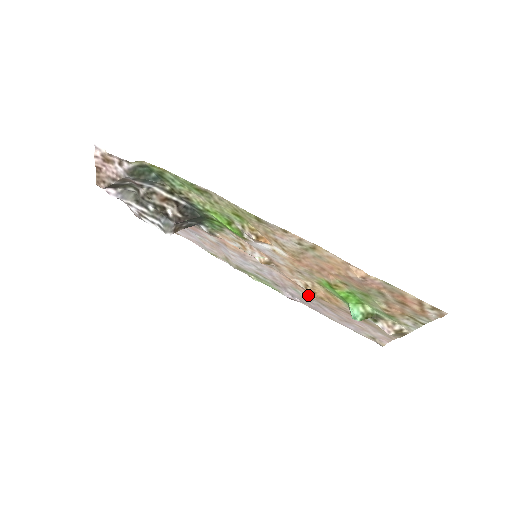
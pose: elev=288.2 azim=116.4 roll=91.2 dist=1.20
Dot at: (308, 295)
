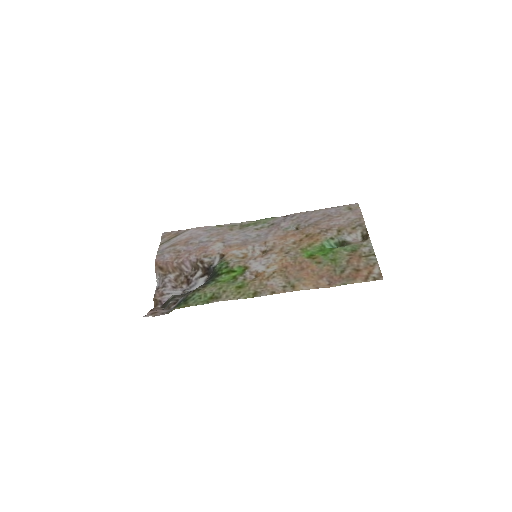
Dot at: (297, 231)
